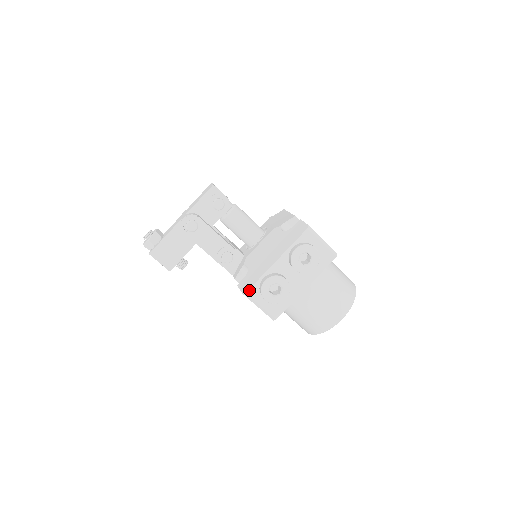
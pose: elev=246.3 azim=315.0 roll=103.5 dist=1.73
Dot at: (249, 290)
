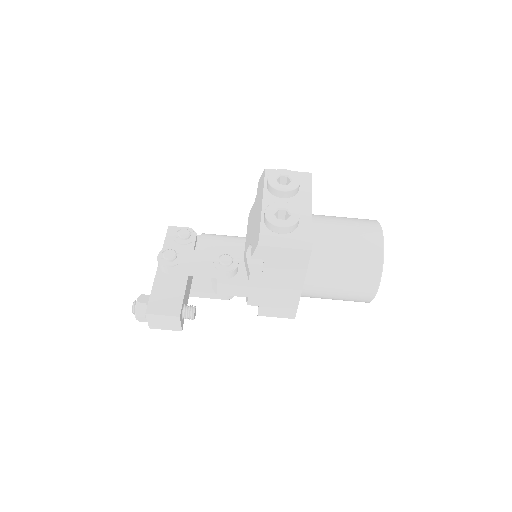
Dot at: (260, 236)
